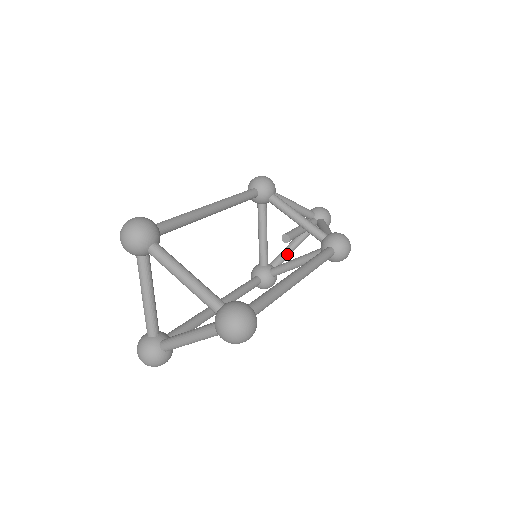
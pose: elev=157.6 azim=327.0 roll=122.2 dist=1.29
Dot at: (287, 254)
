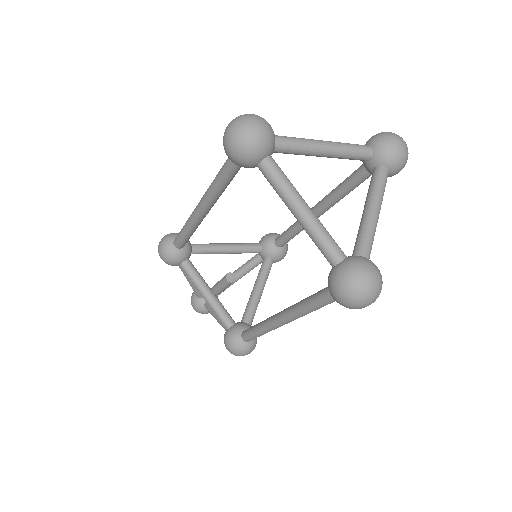
Dot at: occluded
